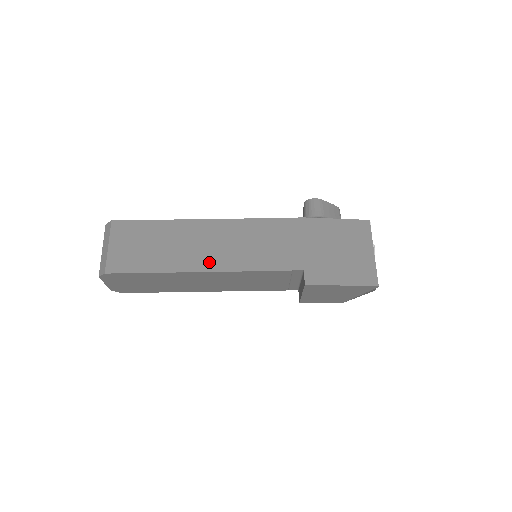
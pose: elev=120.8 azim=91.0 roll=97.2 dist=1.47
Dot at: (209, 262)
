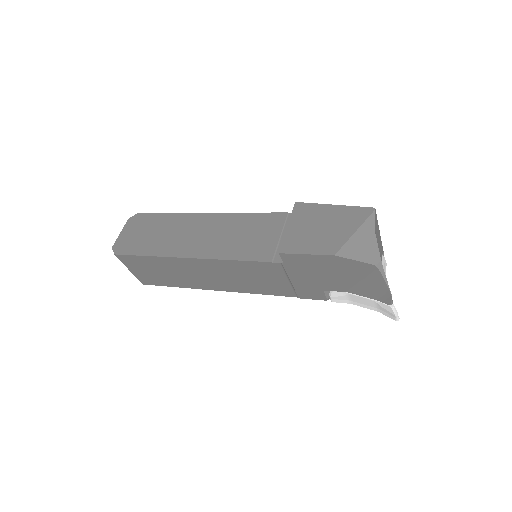
Dot at: occluded
